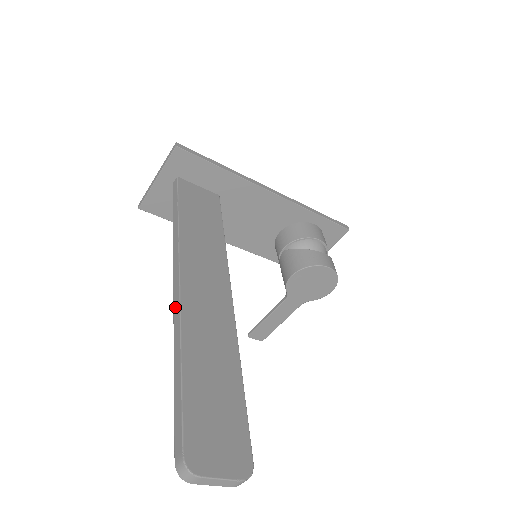
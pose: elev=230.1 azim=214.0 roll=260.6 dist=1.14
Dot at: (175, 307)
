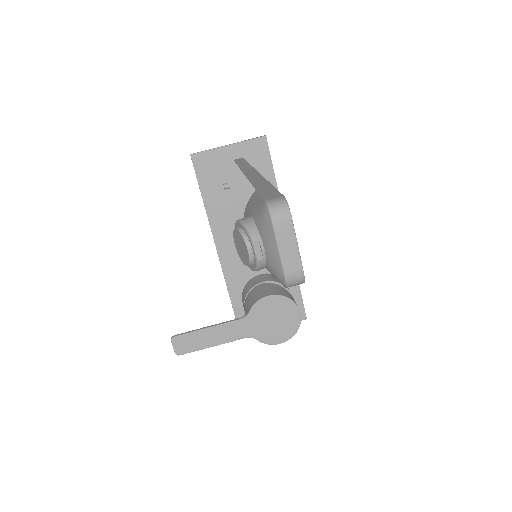
Dot at: (251, 174)
